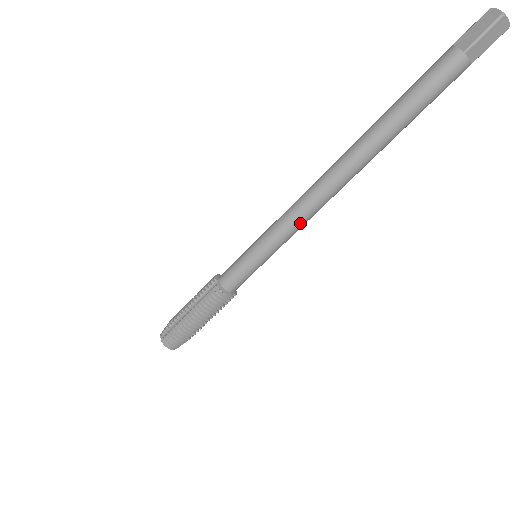
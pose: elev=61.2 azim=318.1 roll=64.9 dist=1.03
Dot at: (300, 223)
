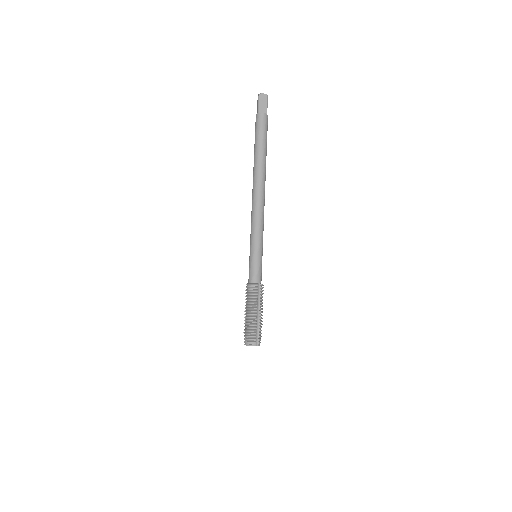
Dot at: (258, 220)
